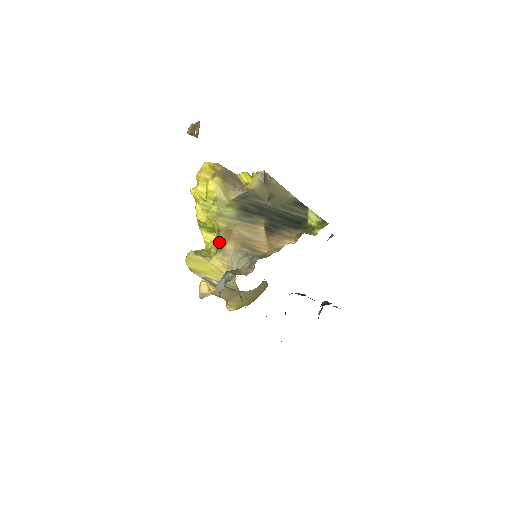
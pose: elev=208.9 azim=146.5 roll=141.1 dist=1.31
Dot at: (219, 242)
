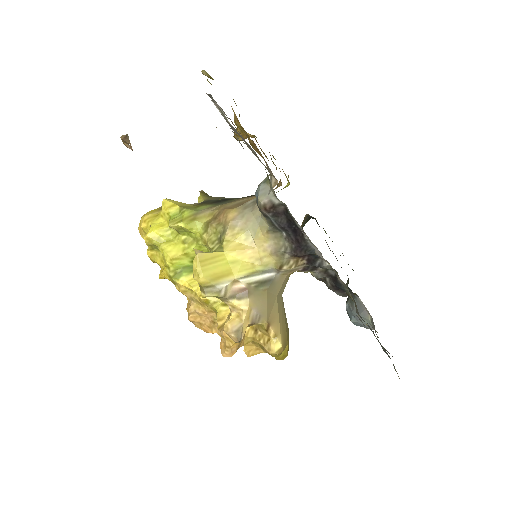
Dot at: (216, 232)
